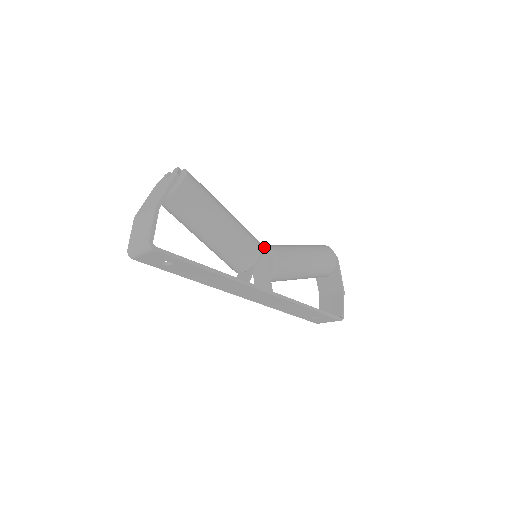
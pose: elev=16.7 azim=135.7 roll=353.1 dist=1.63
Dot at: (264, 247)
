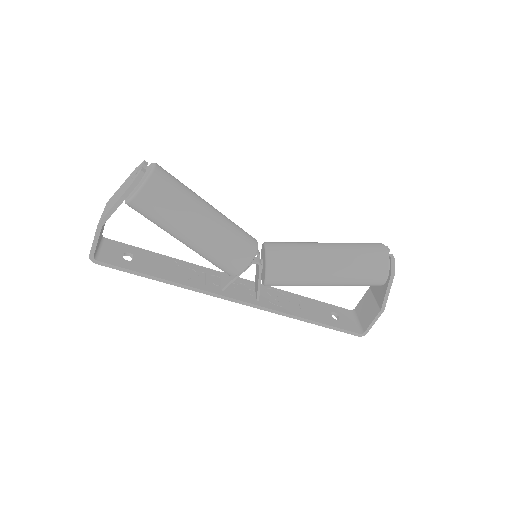
Dot at: (265, 253)
